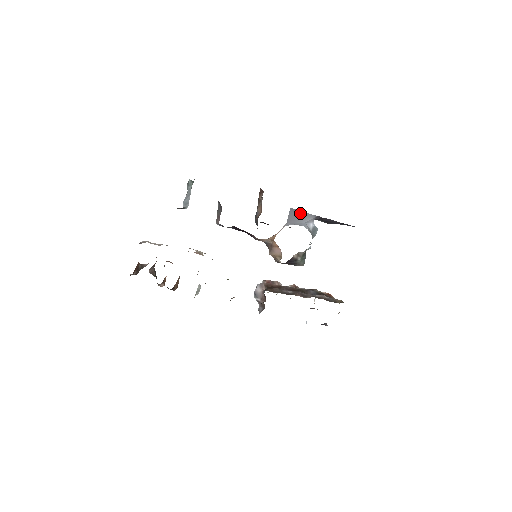
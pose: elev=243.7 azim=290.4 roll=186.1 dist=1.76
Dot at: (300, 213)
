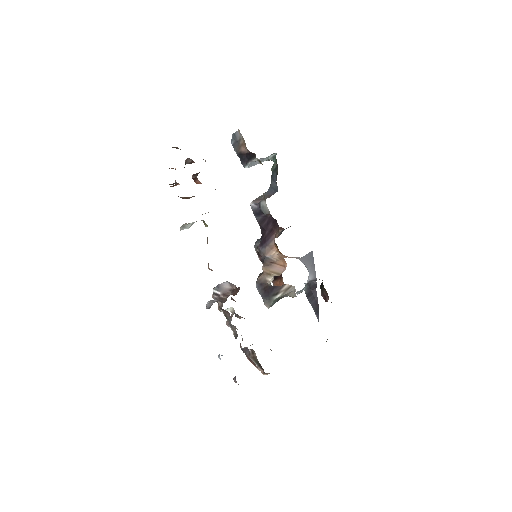
Dot at: (313, 262)
